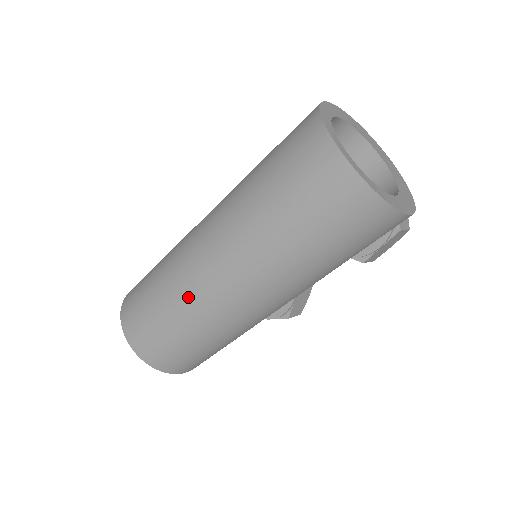
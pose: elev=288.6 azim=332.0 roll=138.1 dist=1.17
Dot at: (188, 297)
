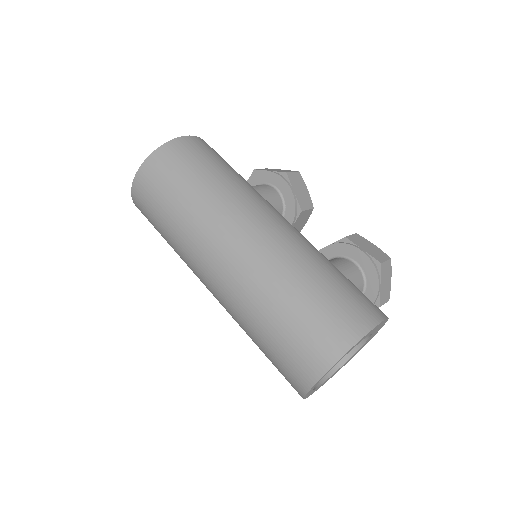
Dot at: (185, 248)
